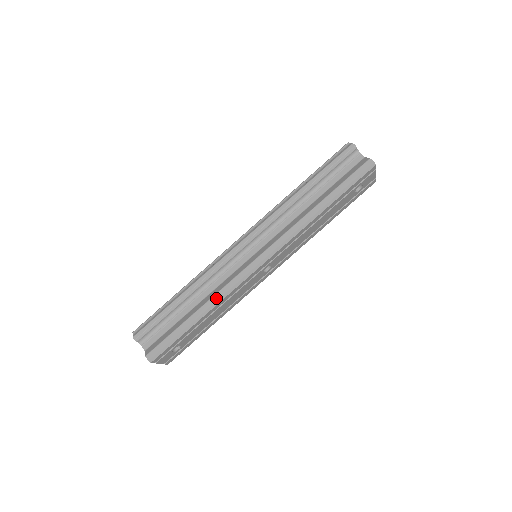
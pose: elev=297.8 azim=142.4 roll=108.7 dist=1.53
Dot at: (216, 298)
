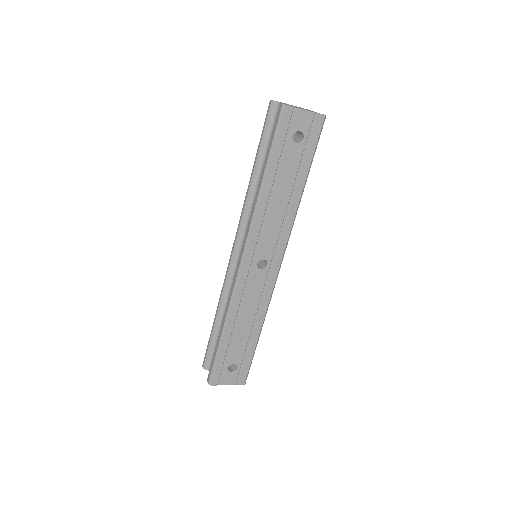
Dot at: (226, 310)
